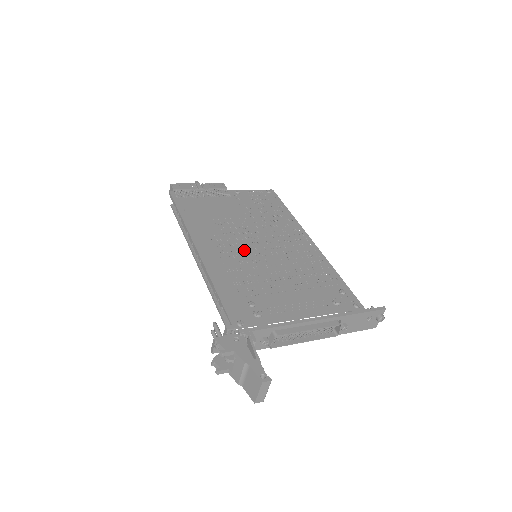
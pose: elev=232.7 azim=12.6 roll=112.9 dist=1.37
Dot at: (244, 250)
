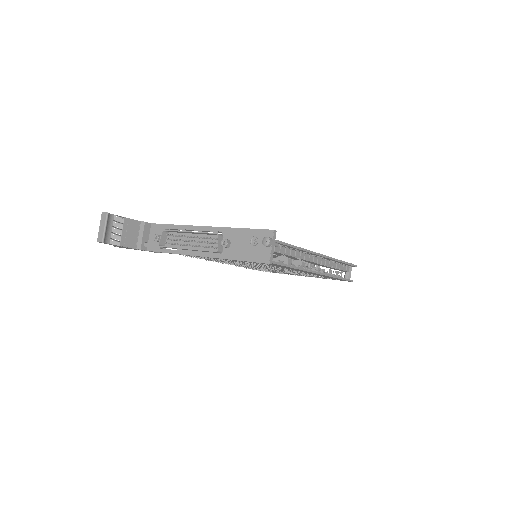
Dot at: occluded
